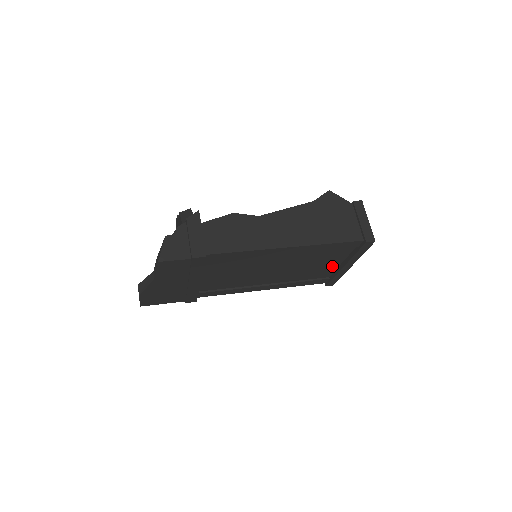
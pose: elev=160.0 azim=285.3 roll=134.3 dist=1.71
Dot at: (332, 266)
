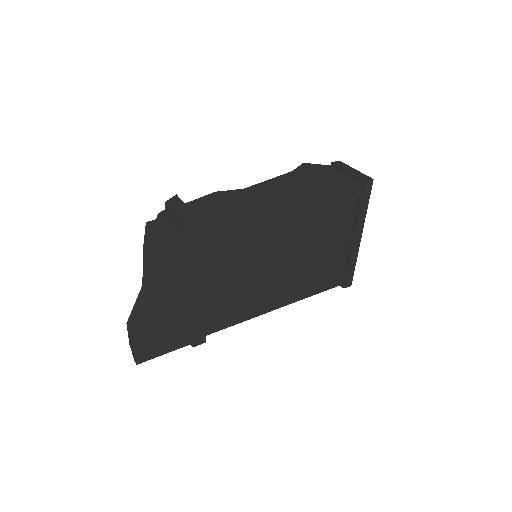
Dot at: (341, 247)
